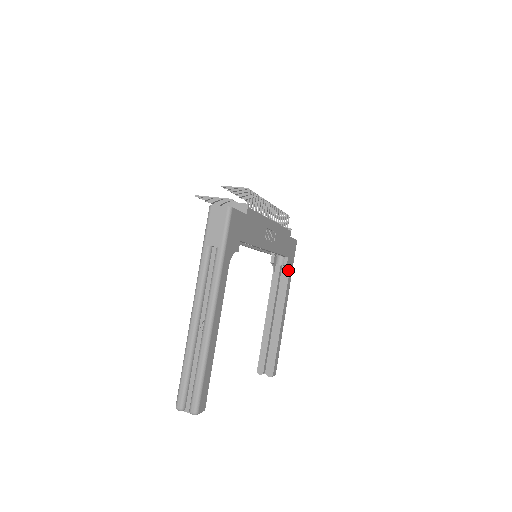
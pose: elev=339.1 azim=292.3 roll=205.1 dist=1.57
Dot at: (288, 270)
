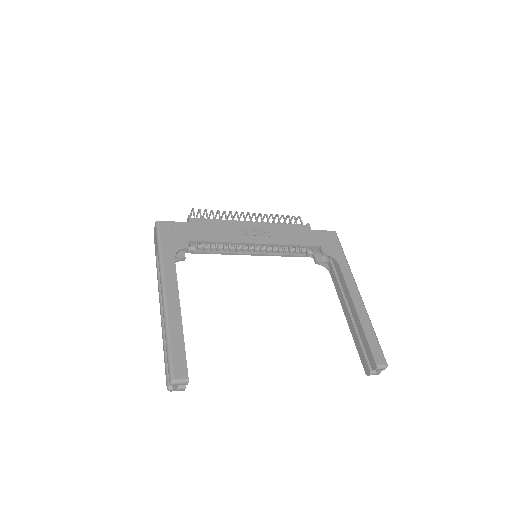
Dot at: (333, 258)
